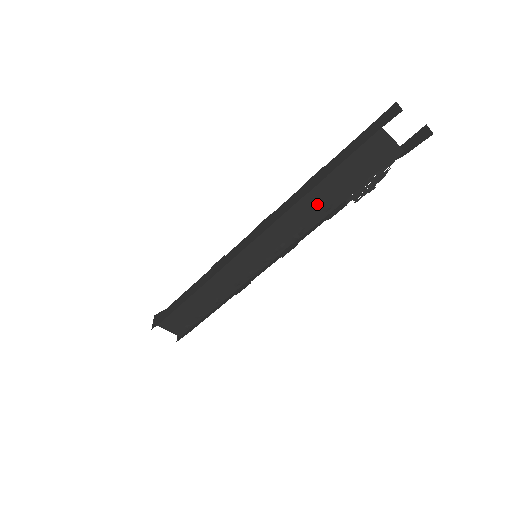
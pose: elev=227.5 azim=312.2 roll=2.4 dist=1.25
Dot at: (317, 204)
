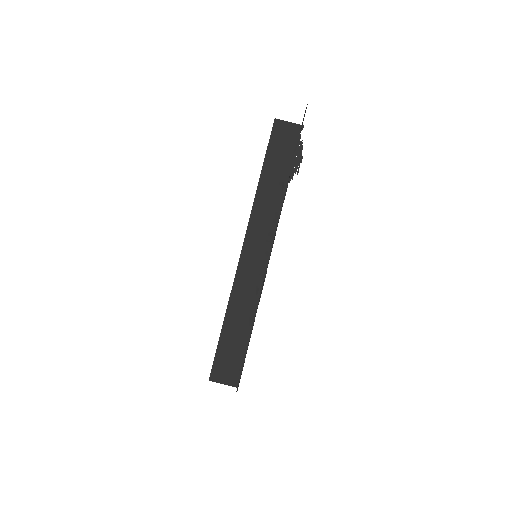
Dot at: (272, 188)
